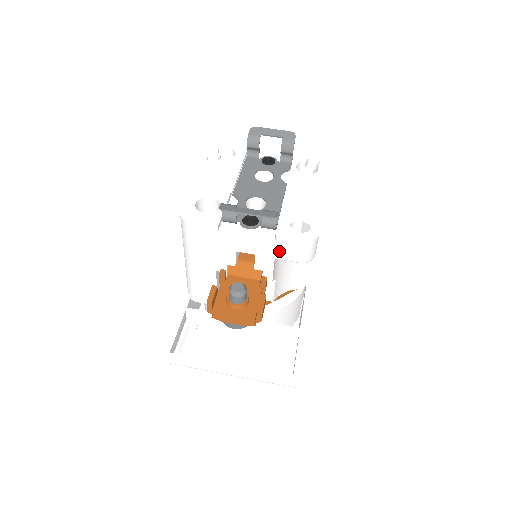
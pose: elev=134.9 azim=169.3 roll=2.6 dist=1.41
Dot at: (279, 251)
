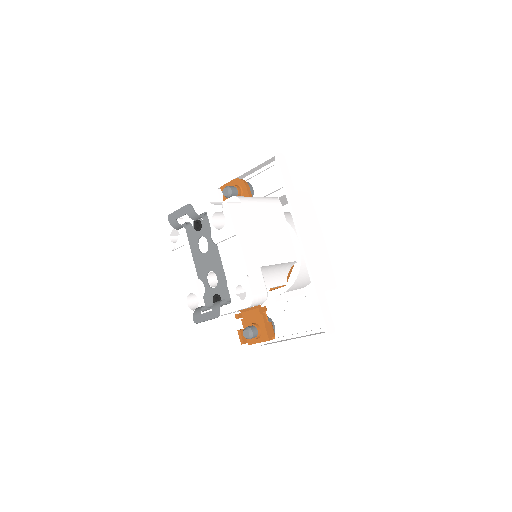
Dot at: (245, 308)
